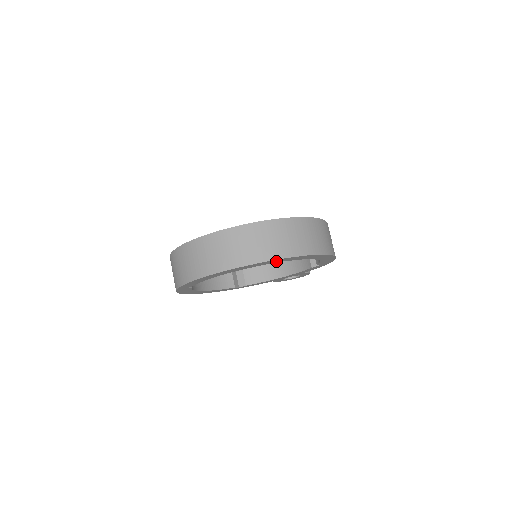
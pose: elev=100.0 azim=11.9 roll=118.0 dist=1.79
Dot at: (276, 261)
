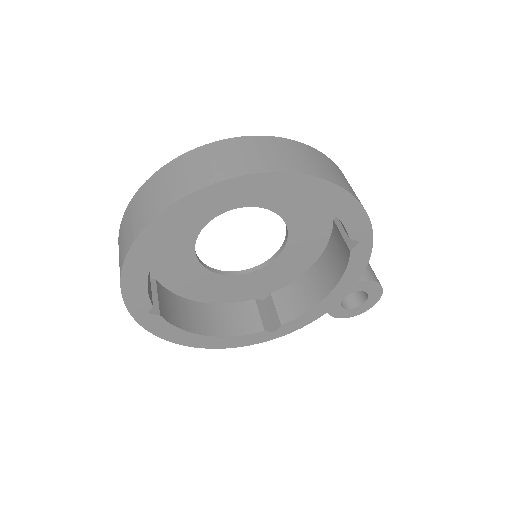
Dot at: (213, 198)
